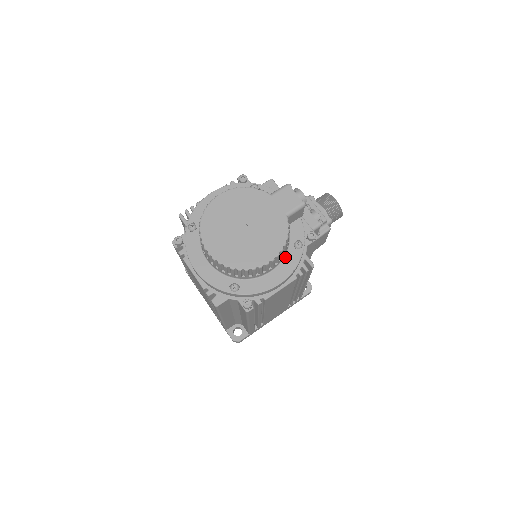
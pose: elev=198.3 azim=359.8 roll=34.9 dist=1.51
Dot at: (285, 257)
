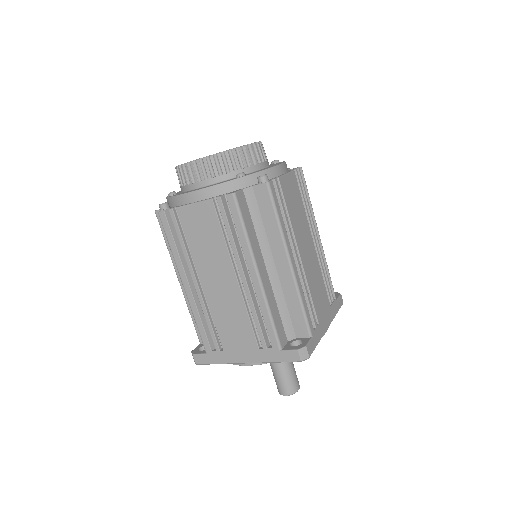
Dot at: (271, 165)
